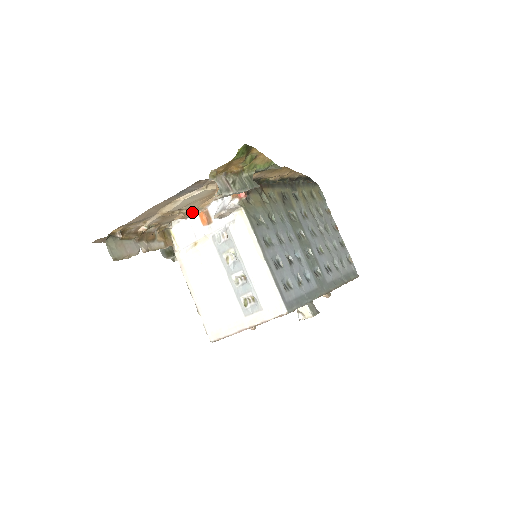
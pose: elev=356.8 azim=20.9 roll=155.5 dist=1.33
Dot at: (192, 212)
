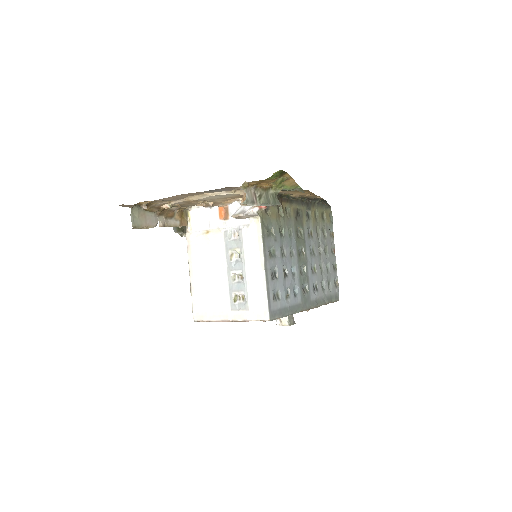
Dot at: (214, 204)
